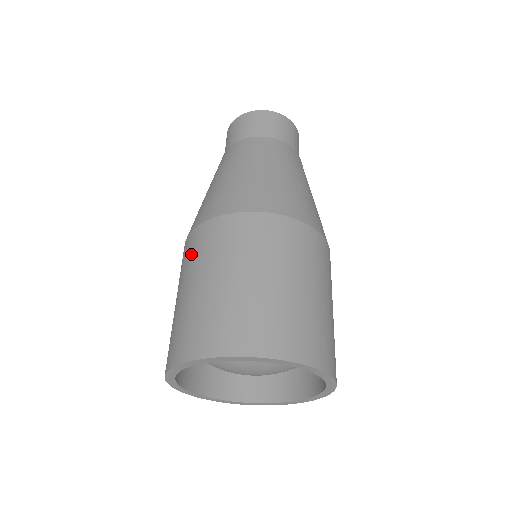
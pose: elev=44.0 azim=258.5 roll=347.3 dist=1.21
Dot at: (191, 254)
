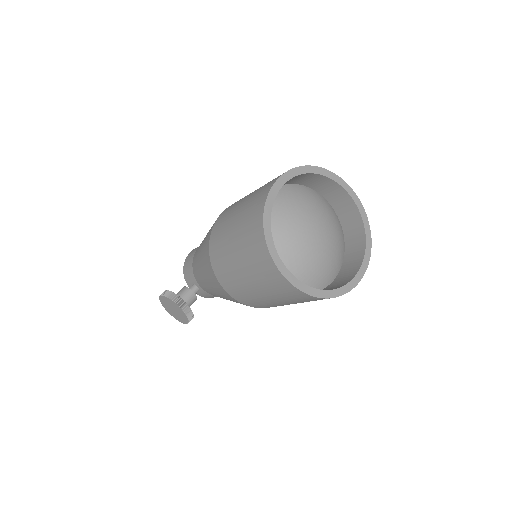
Dot at: occluded
